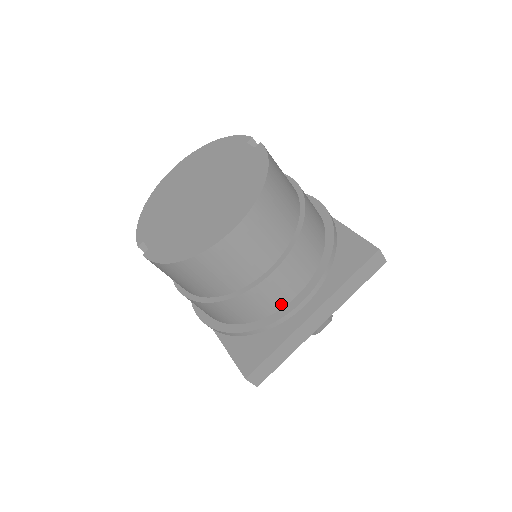
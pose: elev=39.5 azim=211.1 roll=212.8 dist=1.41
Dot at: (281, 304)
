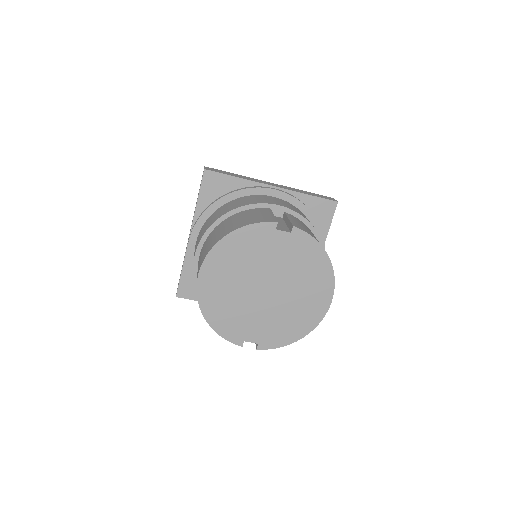
Dot at: occluded
